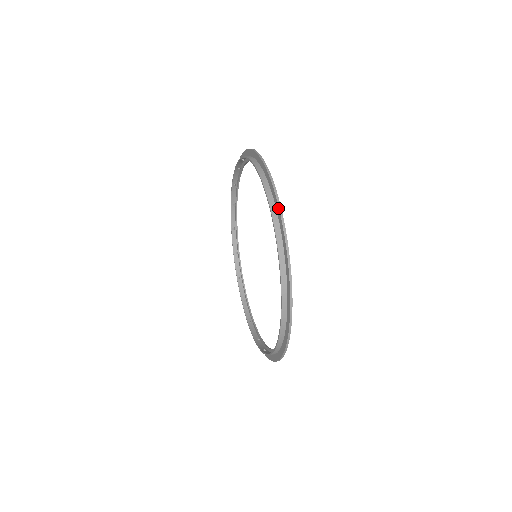
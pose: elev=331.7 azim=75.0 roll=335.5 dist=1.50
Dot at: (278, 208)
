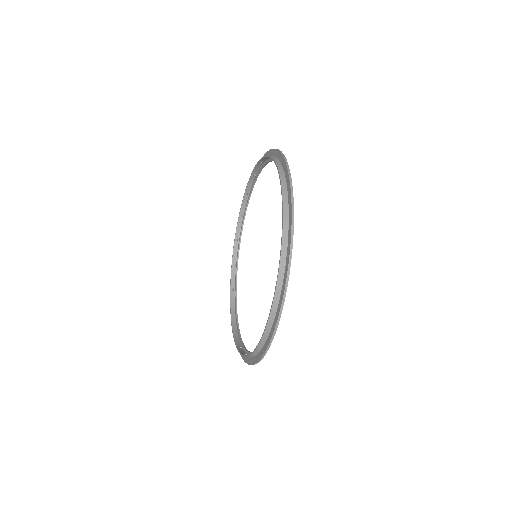
Dot at: occluded
